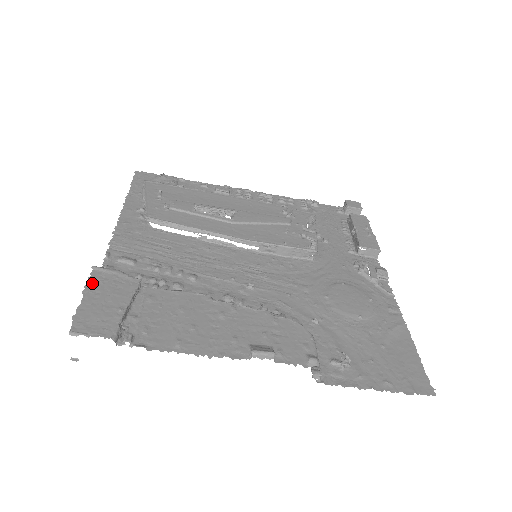
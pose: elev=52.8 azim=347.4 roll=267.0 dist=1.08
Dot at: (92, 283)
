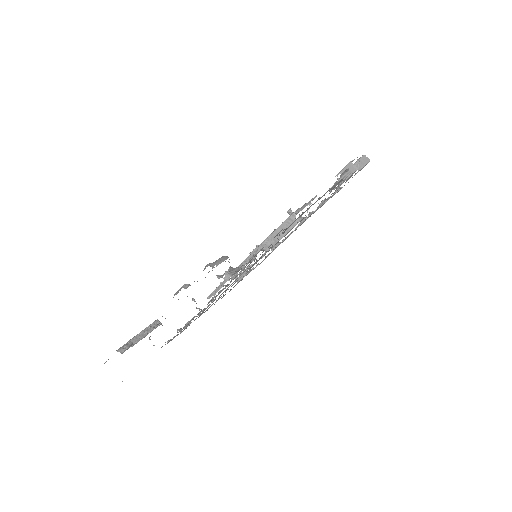
Dot at: occluded
